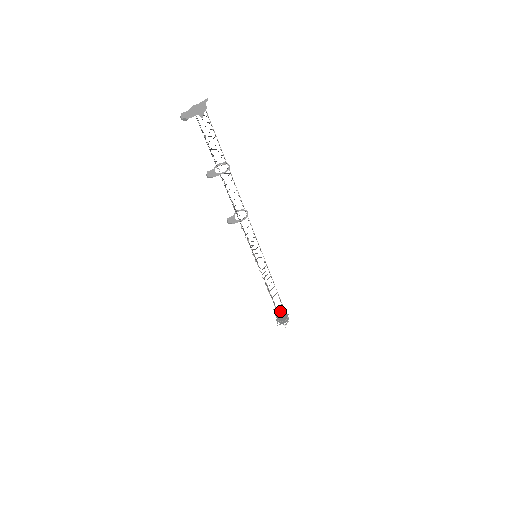
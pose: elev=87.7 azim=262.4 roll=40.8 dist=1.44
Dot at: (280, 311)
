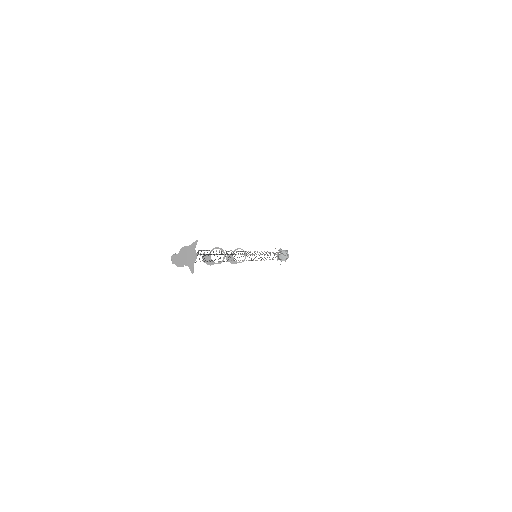
Dot at: (281, 251)
